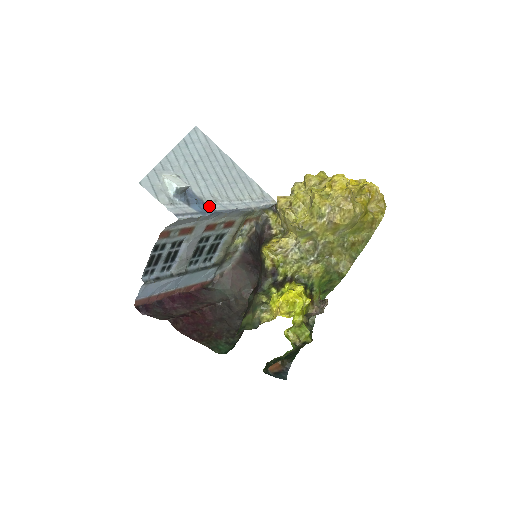
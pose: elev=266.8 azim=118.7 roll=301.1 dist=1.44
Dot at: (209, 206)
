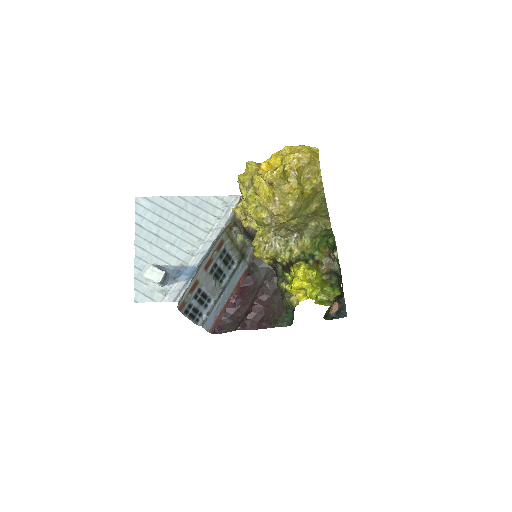
Dot at: (191, 265)
